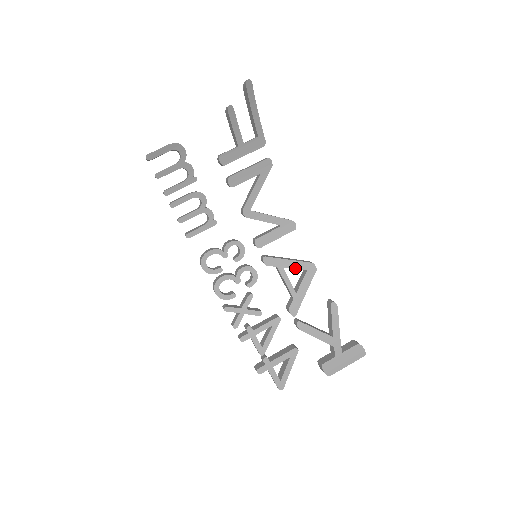
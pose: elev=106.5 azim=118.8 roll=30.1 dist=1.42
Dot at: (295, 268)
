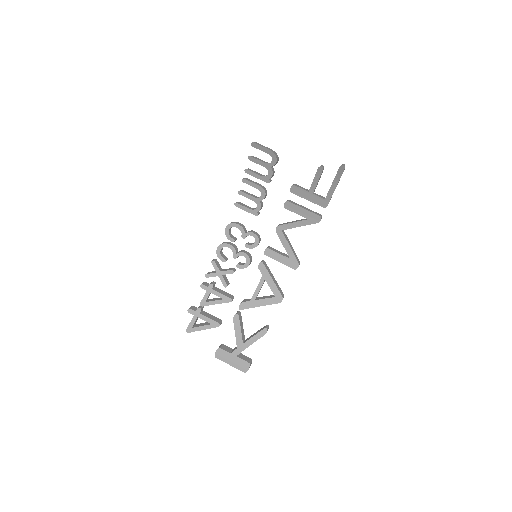
Dot at: (271, 288)
